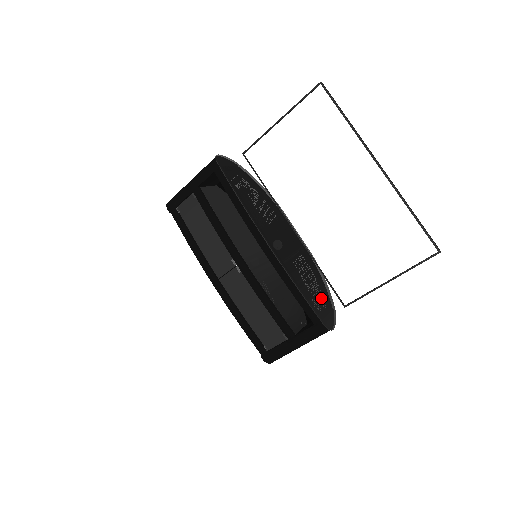
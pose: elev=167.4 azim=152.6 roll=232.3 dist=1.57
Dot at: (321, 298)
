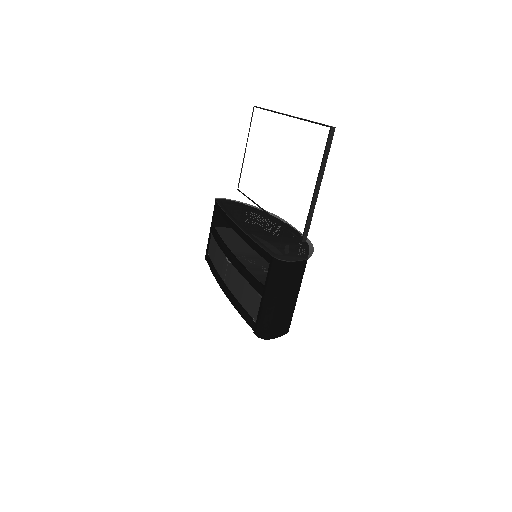
Dot at: (289, 249)
